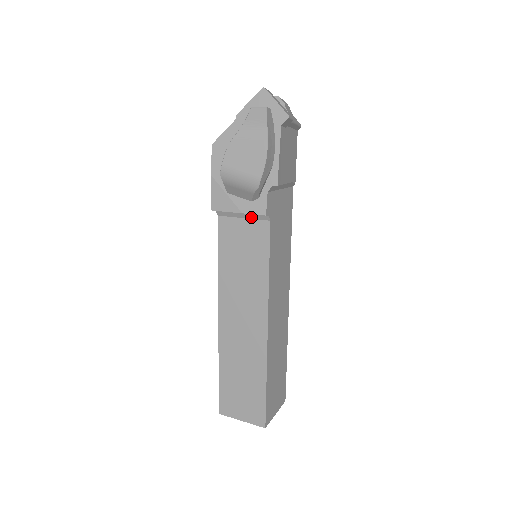
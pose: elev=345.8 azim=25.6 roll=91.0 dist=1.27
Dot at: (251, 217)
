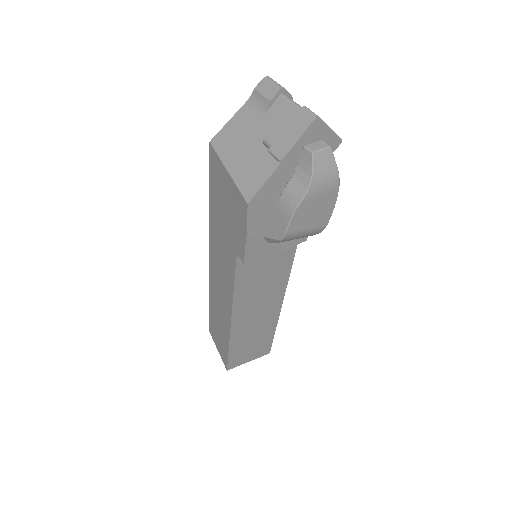
Dot at: occluded
